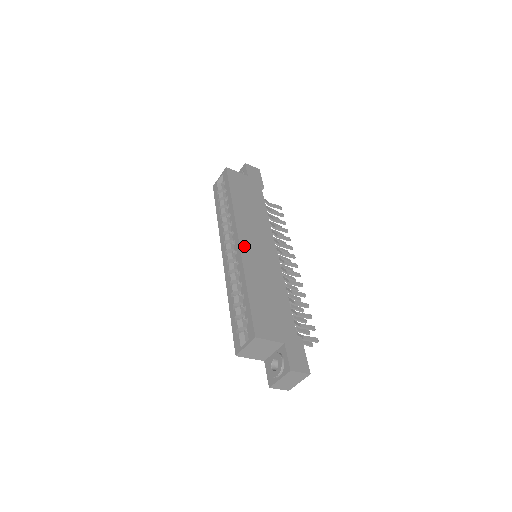
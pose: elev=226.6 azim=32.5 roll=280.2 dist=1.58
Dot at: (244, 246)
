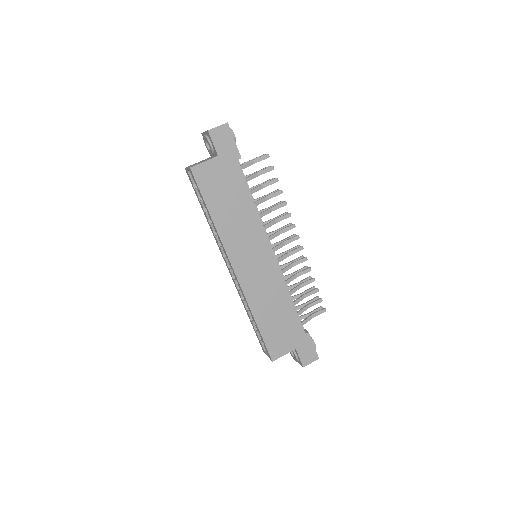
Dot at: (242, 277)
